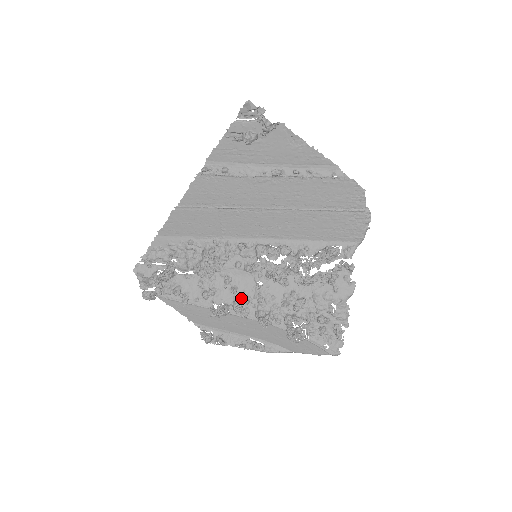
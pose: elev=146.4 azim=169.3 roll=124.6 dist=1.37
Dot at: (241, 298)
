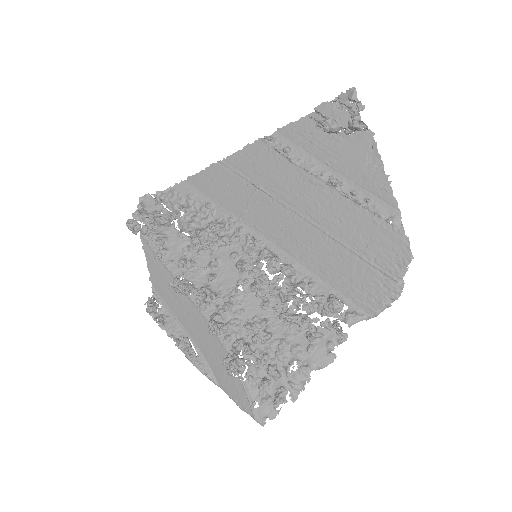
Dot at: (211, 289)
